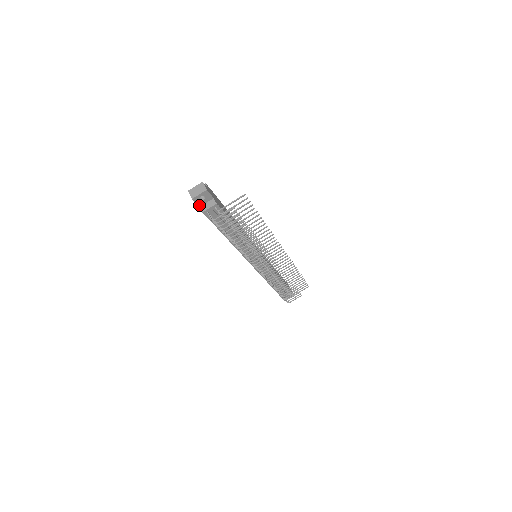
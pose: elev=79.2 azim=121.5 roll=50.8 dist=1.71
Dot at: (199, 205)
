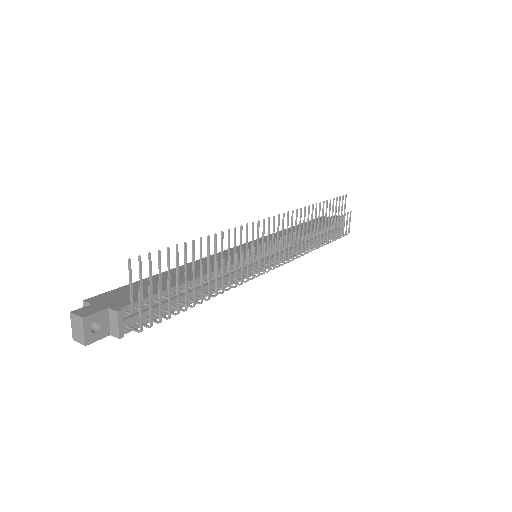
Dot at: (106, 335)
